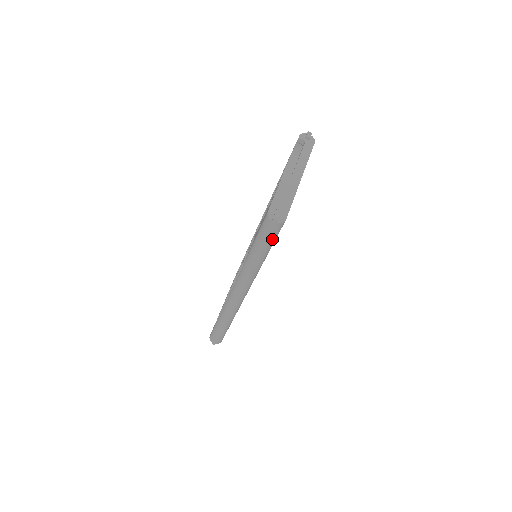
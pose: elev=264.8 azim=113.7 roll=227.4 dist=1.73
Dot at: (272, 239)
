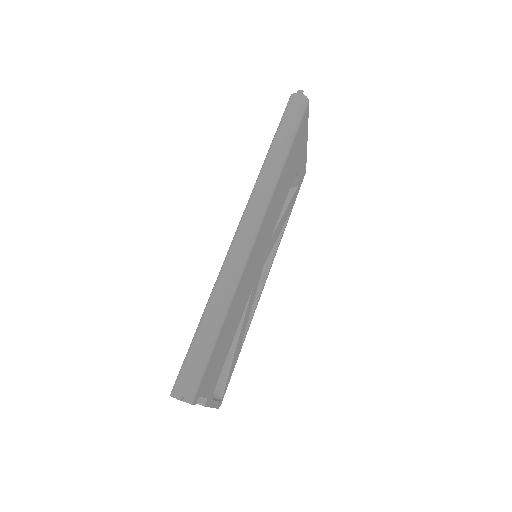
Dot at: (297, 118)
